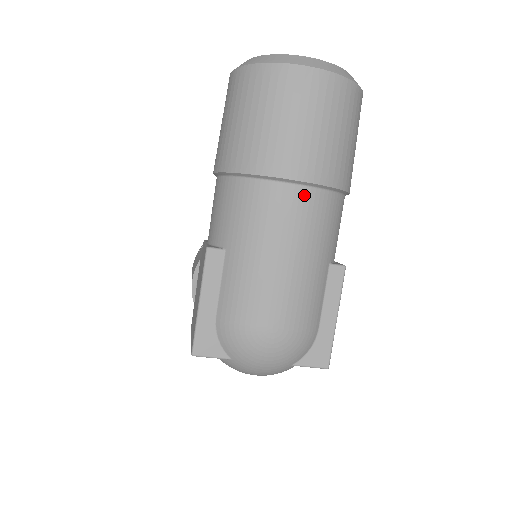
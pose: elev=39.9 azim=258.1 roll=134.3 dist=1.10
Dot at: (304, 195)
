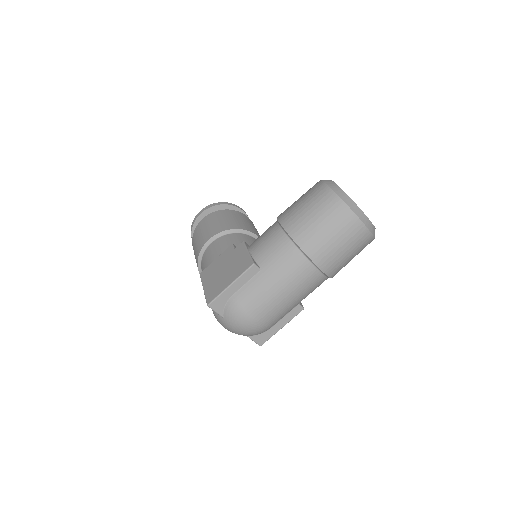
Dot at: (316, 274)
